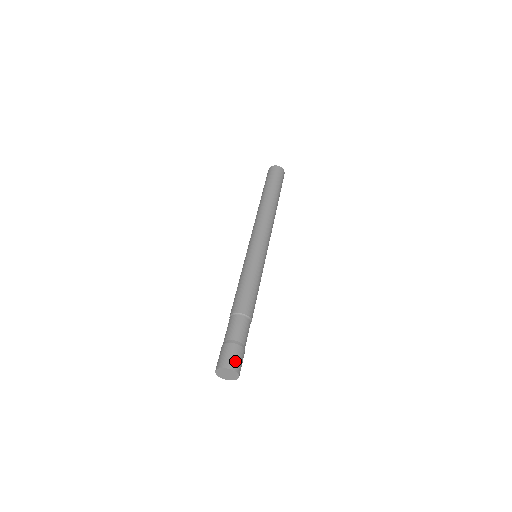
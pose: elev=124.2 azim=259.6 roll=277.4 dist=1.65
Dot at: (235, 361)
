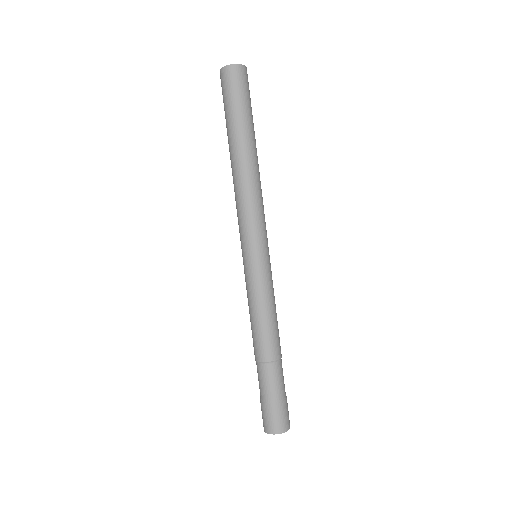
Dot at: (284, 421)
